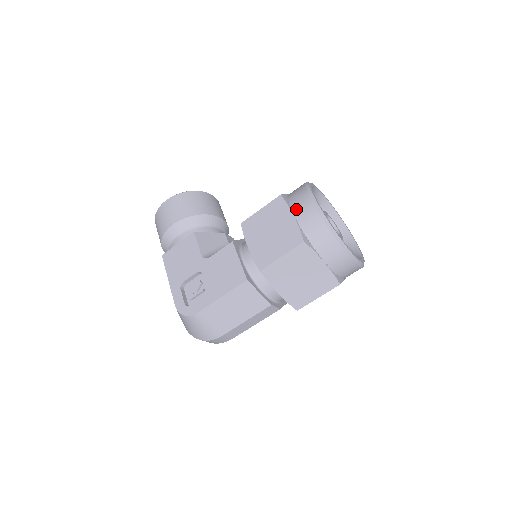
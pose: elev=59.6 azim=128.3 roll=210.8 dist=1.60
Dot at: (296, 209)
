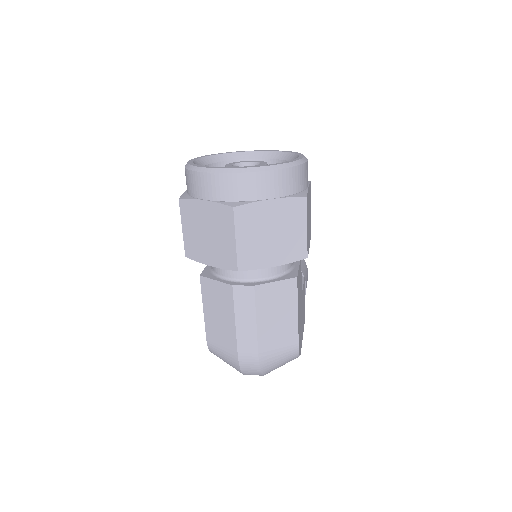
Dot at: occluded
